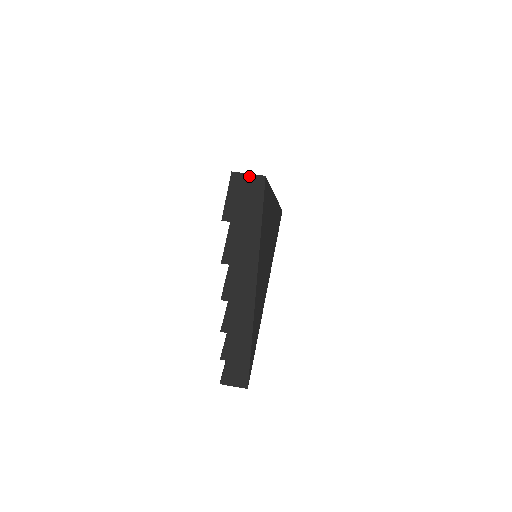
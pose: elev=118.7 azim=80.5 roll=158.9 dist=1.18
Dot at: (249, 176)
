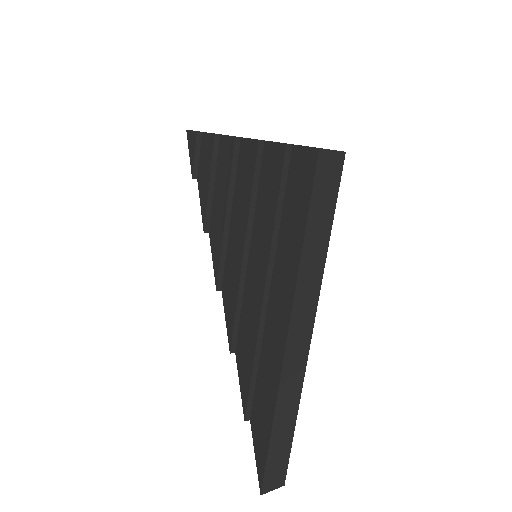
Dot at: occluded
